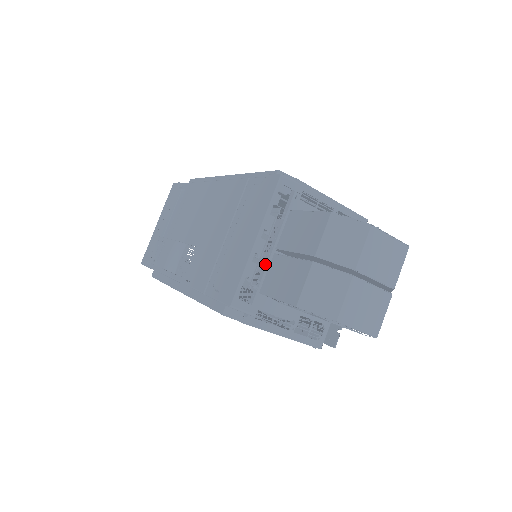
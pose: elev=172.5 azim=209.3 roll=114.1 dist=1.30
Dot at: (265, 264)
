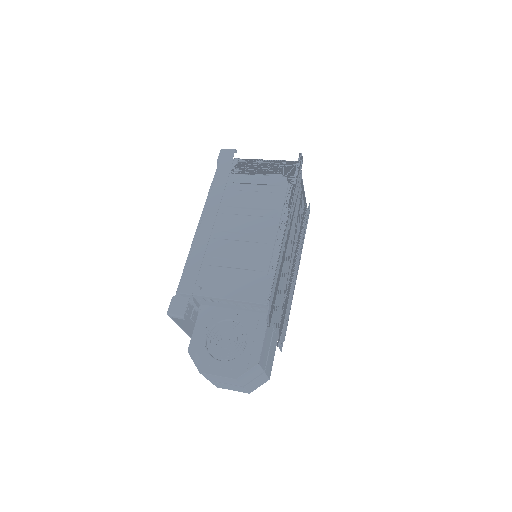
Dot at: occluded
